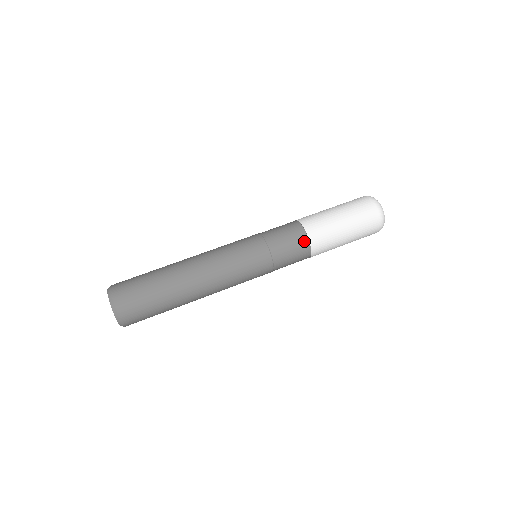
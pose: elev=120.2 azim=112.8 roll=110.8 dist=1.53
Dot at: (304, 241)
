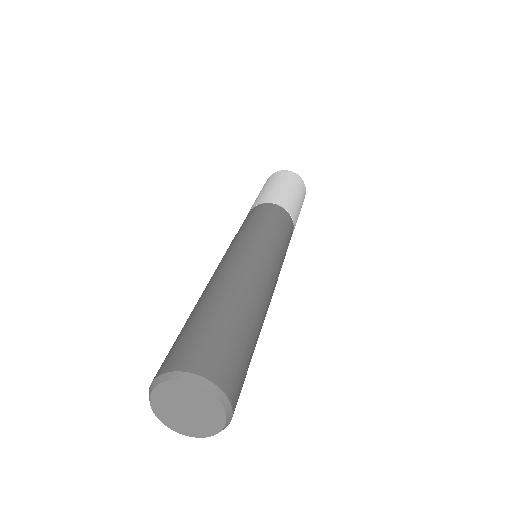
Dot at: (268, 206)
